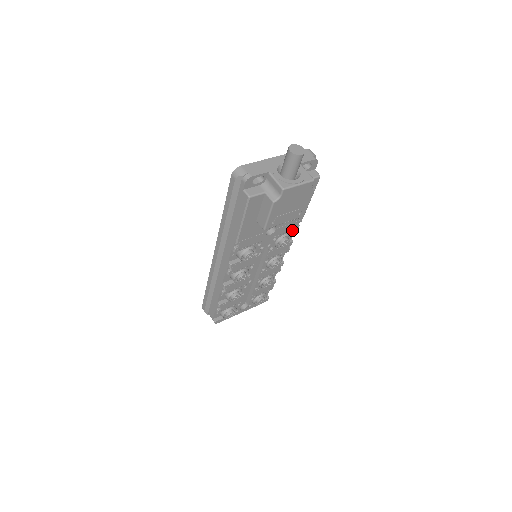
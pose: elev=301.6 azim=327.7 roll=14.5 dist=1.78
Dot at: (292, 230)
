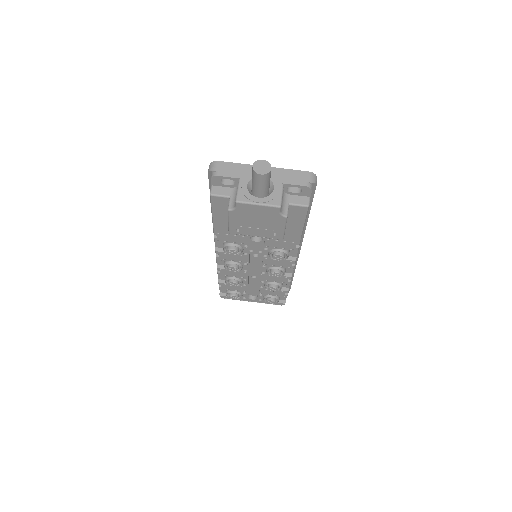
Dot at: (289, 249)
